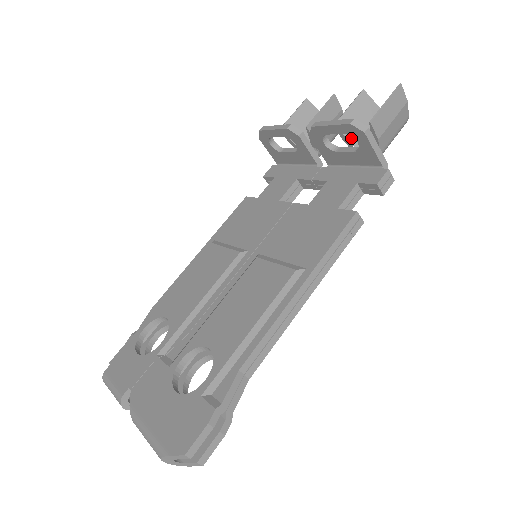
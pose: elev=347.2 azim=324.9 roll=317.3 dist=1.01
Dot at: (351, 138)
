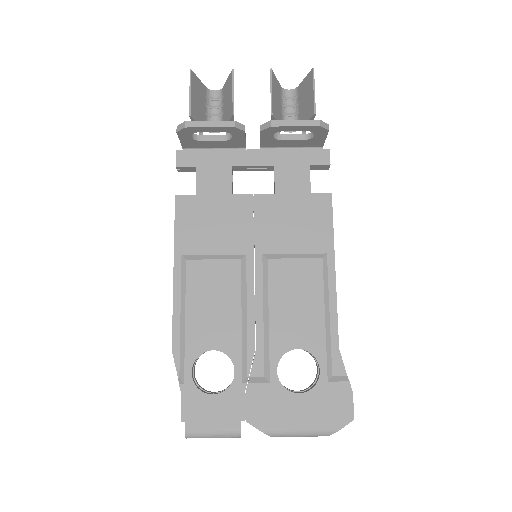
Dot at: occluded
